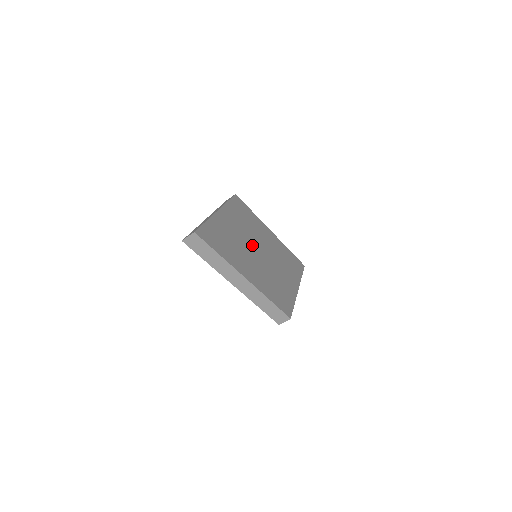
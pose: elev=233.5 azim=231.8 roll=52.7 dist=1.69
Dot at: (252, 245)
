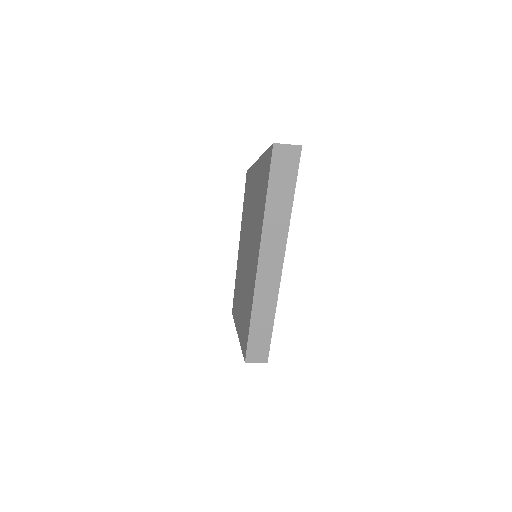
Dot at: occluded
